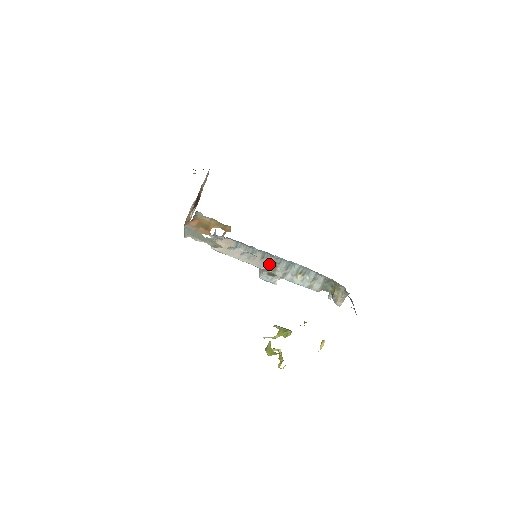
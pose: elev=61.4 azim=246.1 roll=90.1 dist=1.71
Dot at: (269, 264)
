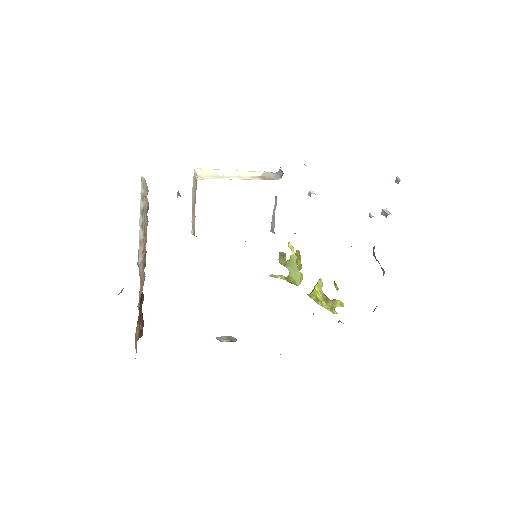
Dot at: occluded
